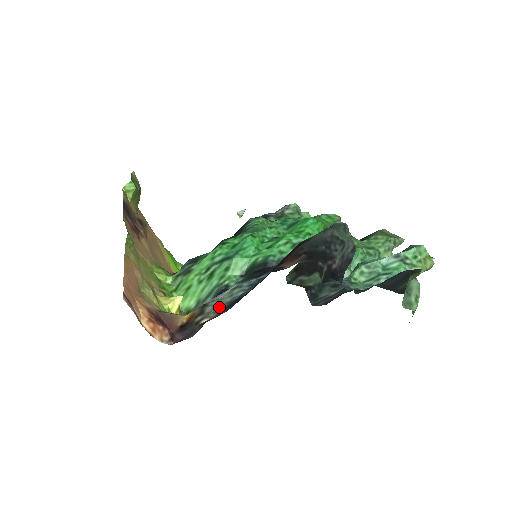
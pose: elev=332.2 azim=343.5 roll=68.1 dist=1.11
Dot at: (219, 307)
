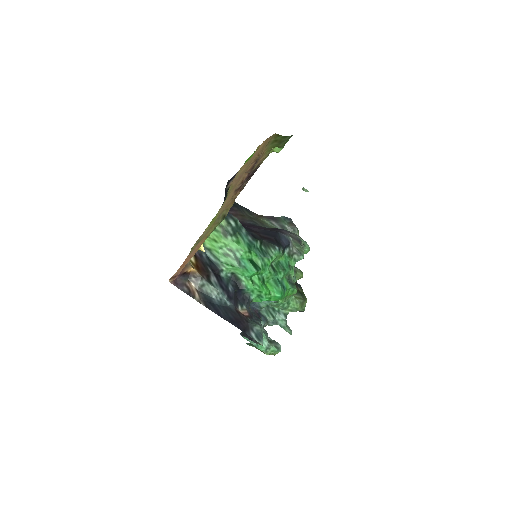
Dot at: (203, 288)
